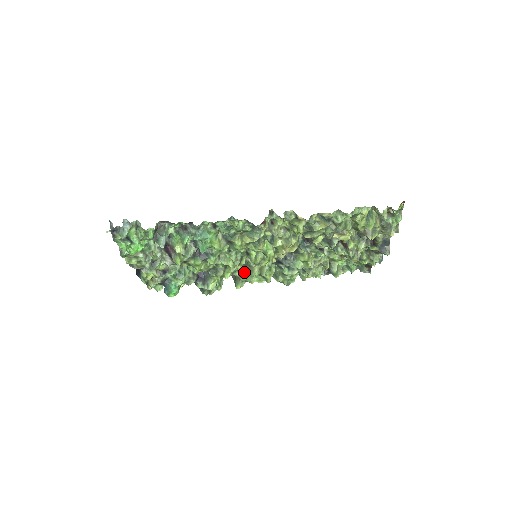
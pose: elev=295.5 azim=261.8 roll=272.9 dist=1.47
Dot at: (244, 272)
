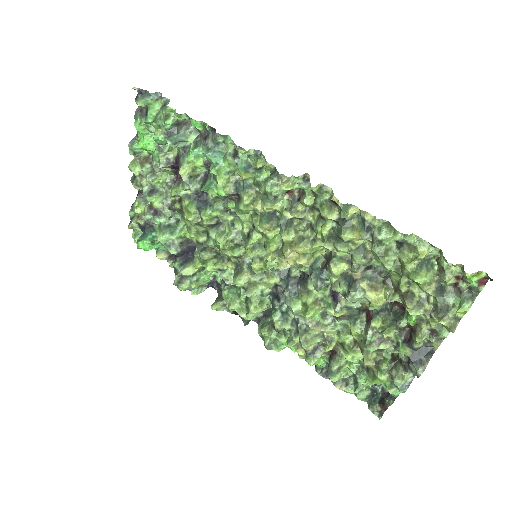
Dot at: (231, 282)
